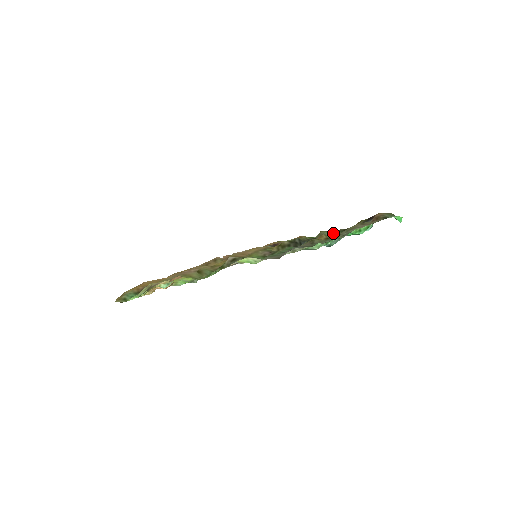
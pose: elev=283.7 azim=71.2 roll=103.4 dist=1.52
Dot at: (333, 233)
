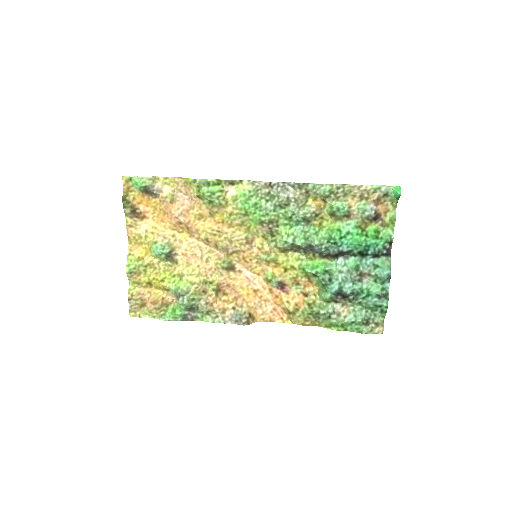
Dot at: (334, 217)
